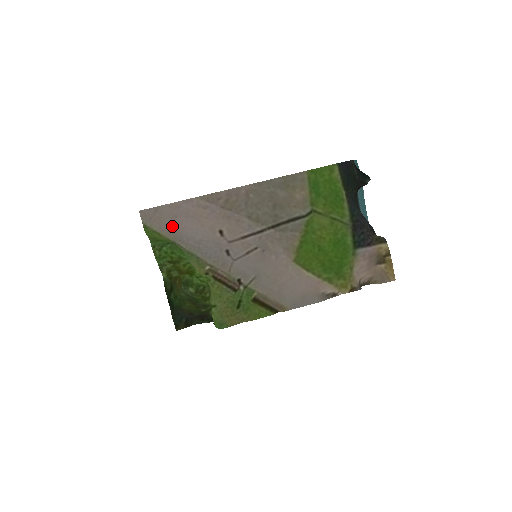
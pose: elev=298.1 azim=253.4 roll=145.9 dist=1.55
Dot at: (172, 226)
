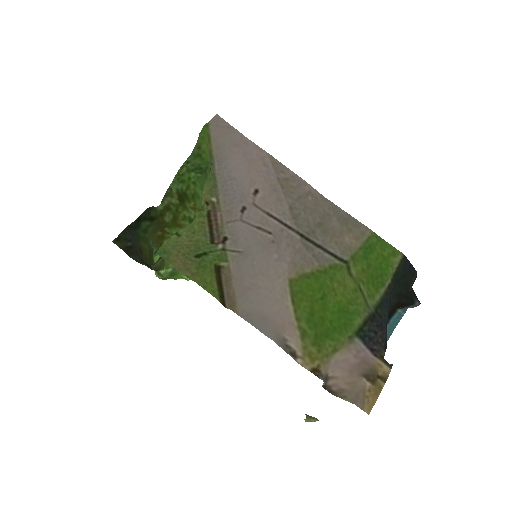
Dot at: (226, 147)
